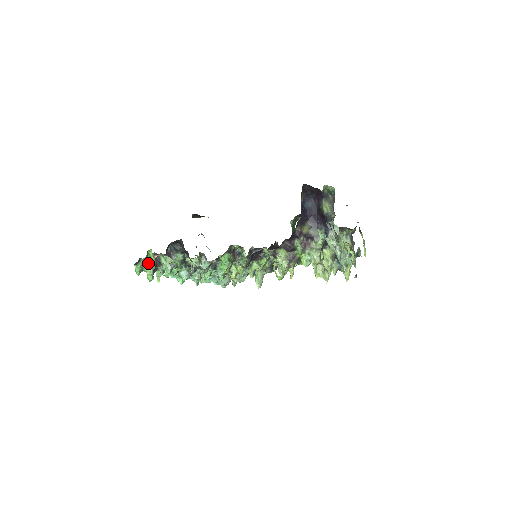
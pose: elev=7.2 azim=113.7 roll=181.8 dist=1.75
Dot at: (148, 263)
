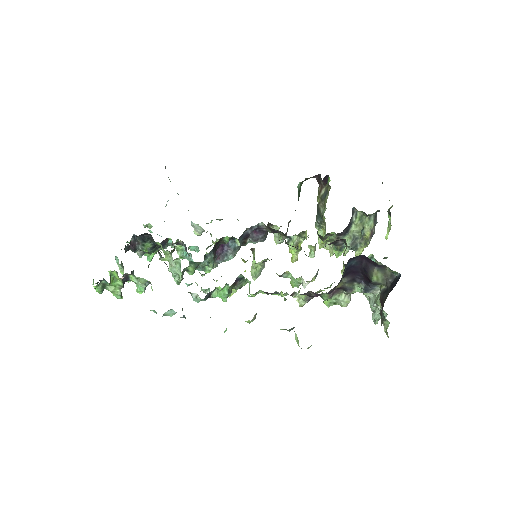
Dot at: (112, 283)
